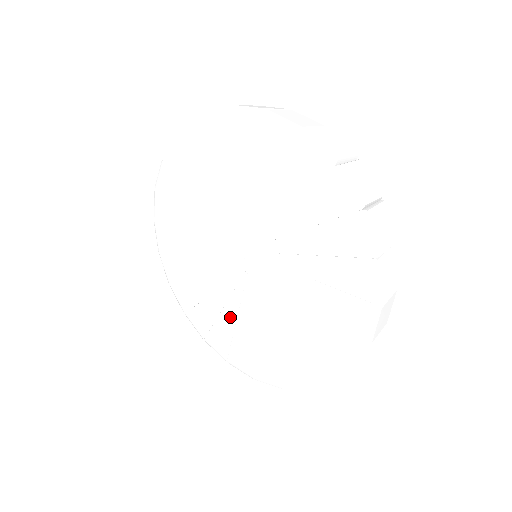
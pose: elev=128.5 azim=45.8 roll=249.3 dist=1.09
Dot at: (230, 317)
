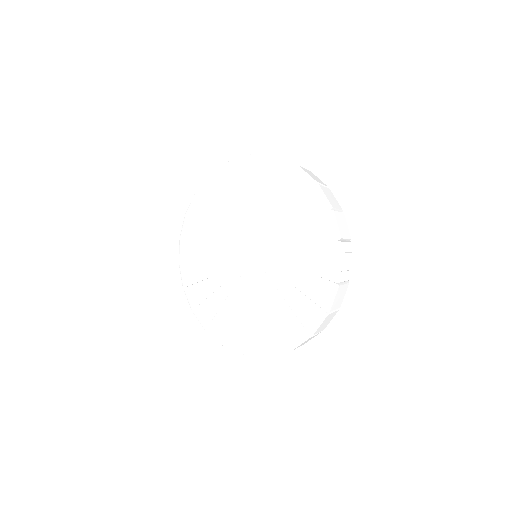
Dot at: (254, 311)
